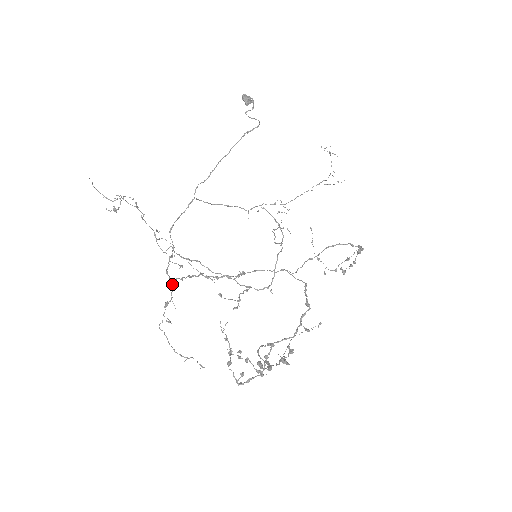
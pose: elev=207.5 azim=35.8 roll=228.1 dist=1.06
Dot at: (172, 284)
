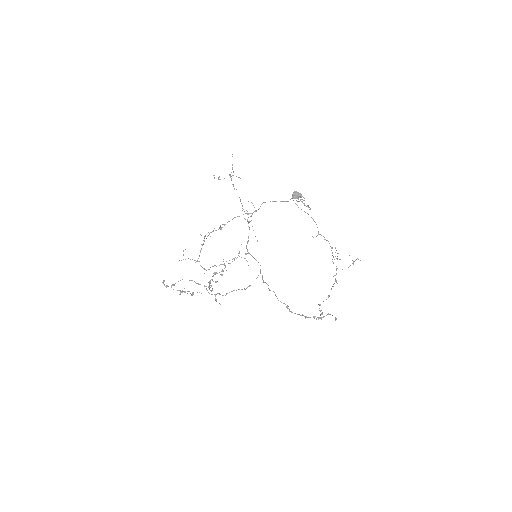
Dot at: (224, 225)
